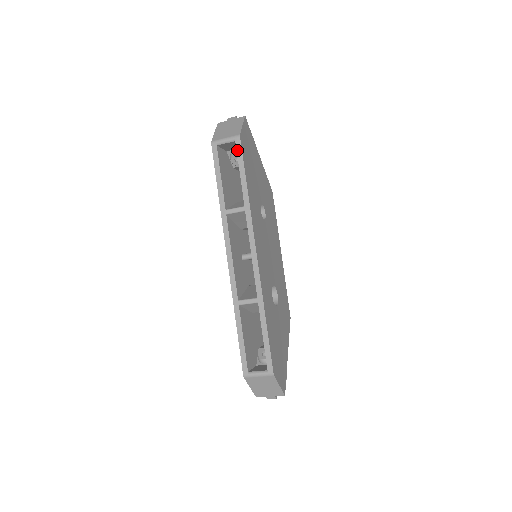
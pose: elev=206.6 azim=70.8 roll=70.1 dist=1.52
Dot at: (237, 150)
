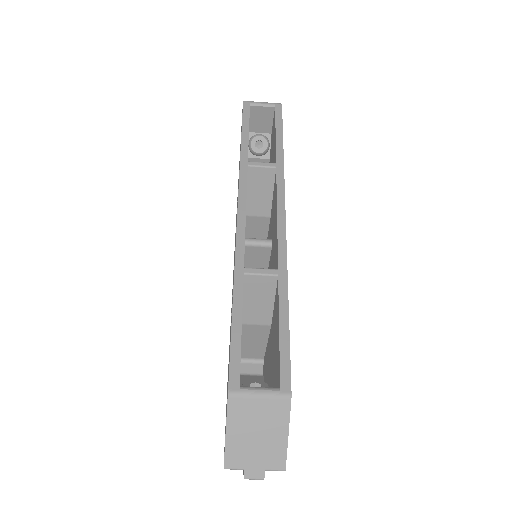
Dot at: (276, 113)
